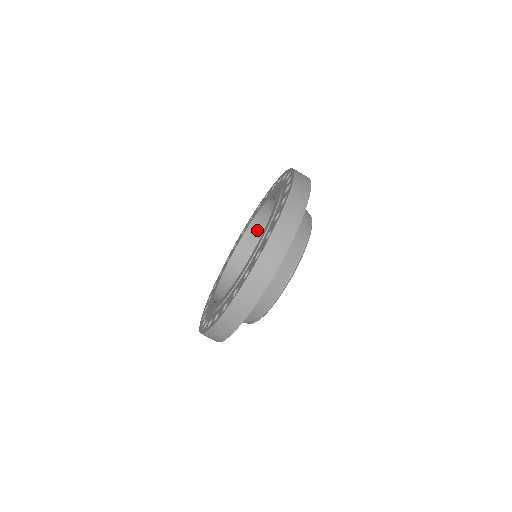
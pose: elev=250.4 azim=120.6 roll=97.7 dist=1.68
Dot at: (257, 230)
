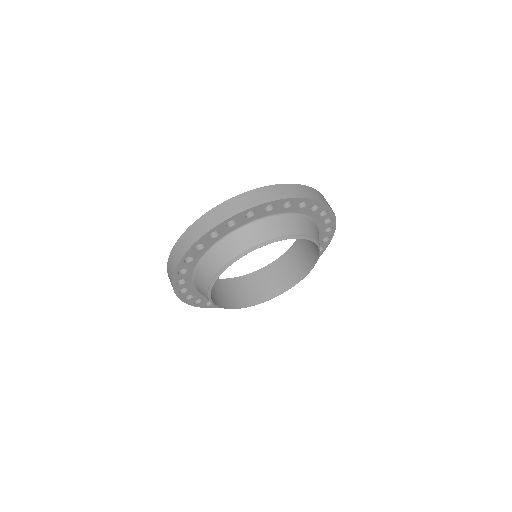
Dot at: (228, 286)
